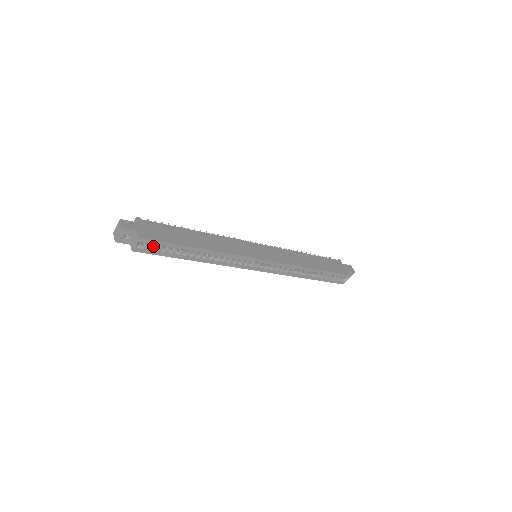
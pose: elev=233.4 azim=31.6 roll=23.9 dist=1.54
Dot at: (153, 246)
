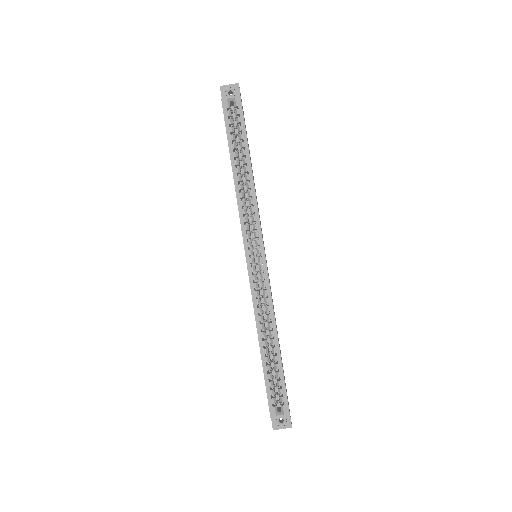
Dot at: (232, 119)
